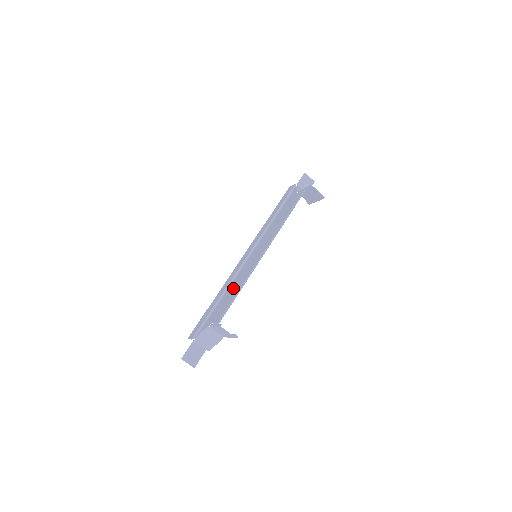
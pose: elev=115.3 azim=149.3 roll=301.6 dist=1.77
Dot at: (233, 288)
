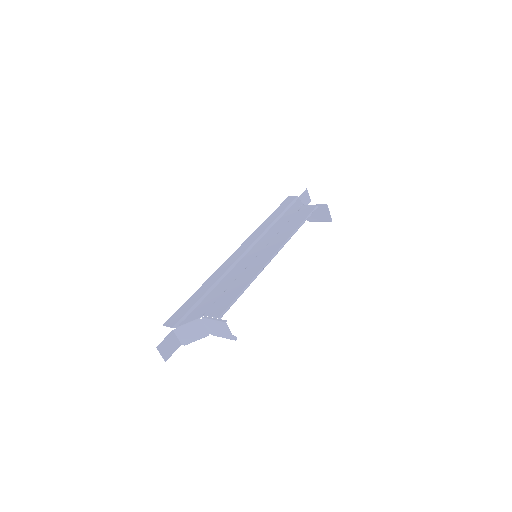
Dot at: (232, 283)
